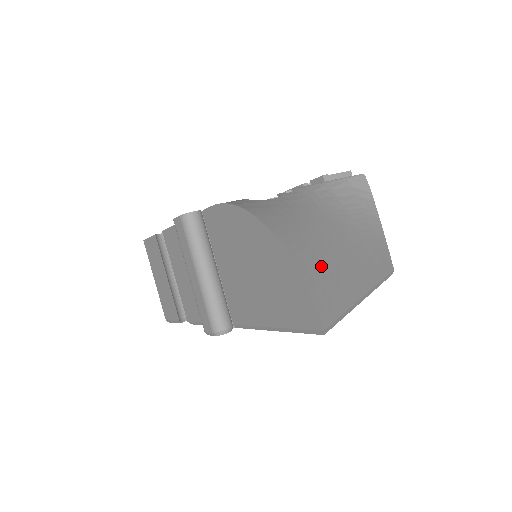
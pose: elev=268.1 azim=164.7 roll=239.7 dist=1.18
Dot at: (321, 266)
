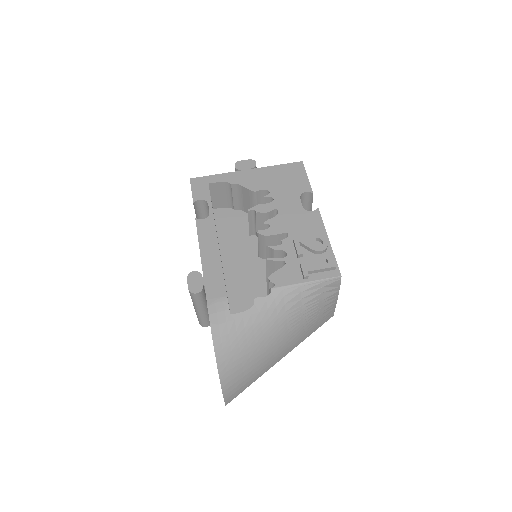
Dot at: (243, 375)
